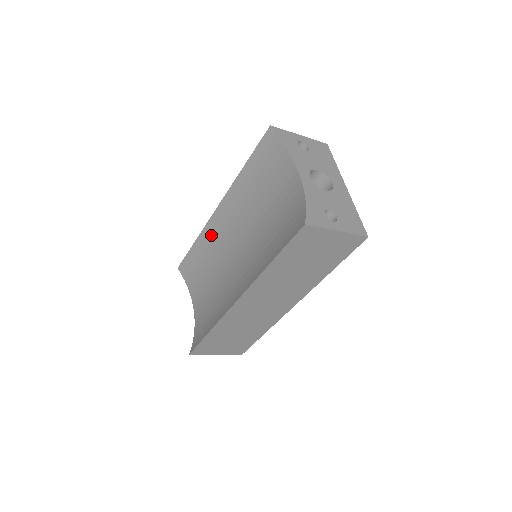
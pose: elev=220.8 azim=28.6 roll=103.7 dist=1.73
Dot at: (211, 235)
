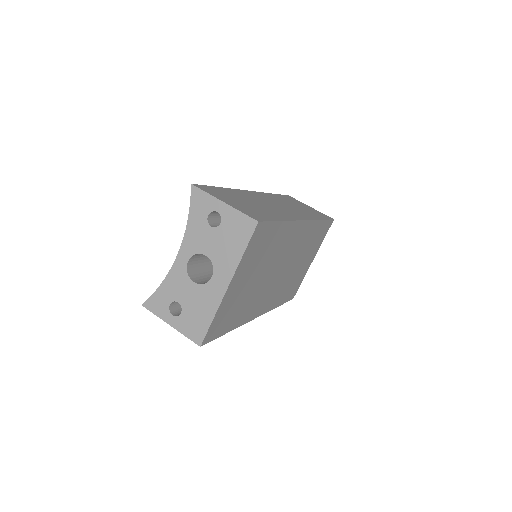
Dot at: occluded
